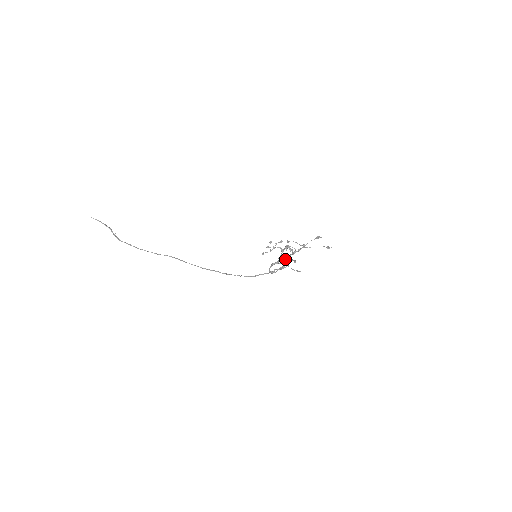
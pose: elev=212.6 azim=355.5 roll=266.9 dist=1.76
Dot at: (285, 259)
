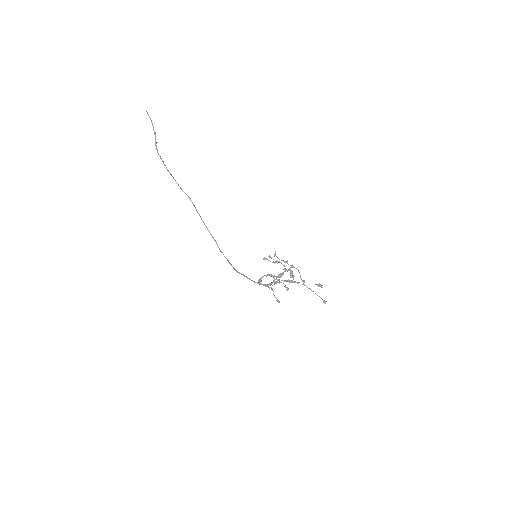
Dot at: (273, 280)
